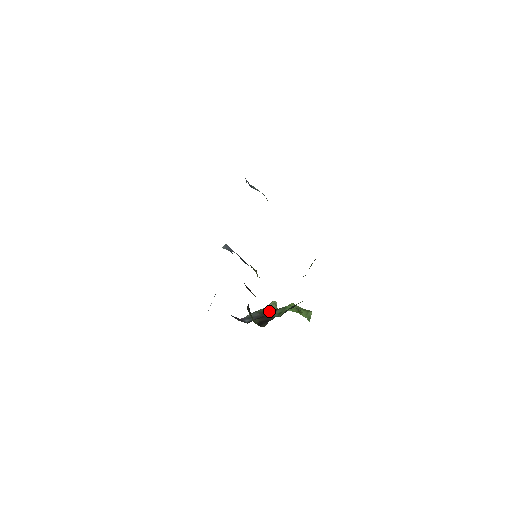
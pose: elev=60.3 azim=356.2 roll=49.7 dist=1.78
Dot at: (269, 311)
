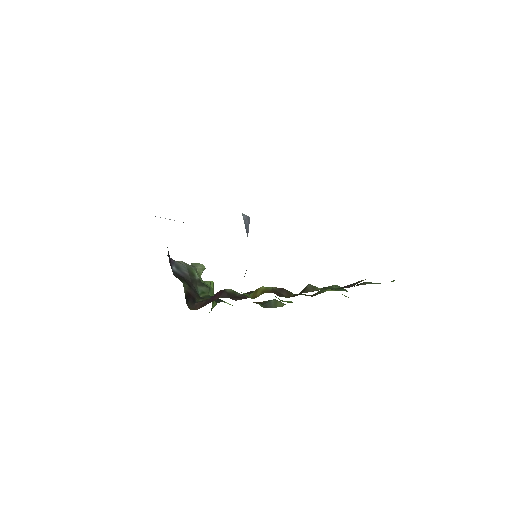
Dot at: (197, 278)
